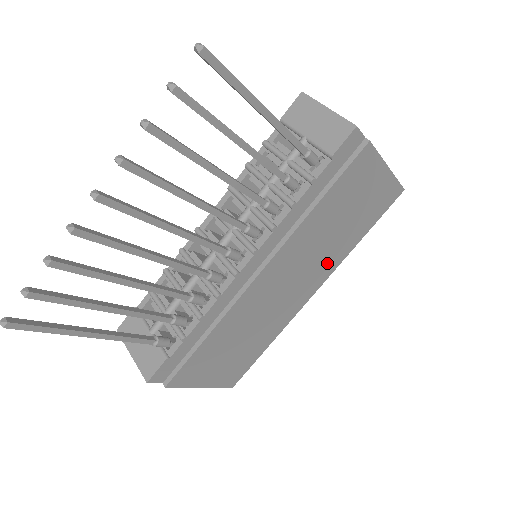
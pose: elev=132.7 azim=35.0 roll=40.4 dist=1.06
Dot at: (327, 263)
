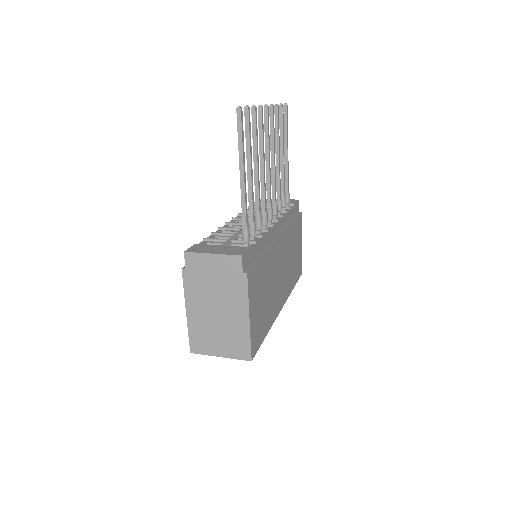
Dot at: (287, 284)
